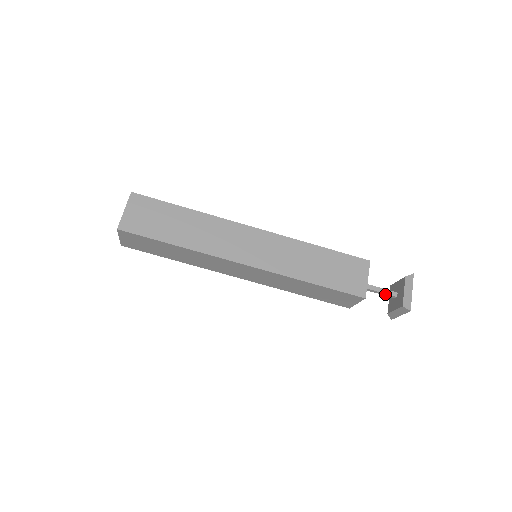
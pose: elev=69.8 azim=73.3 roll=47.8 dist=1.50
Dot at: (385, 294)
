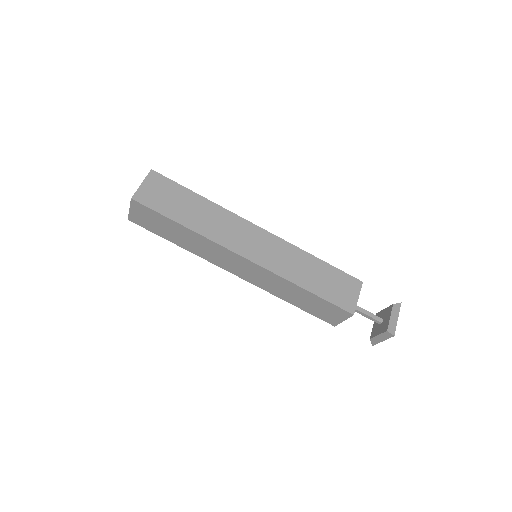
Dot at: (371, 318)
